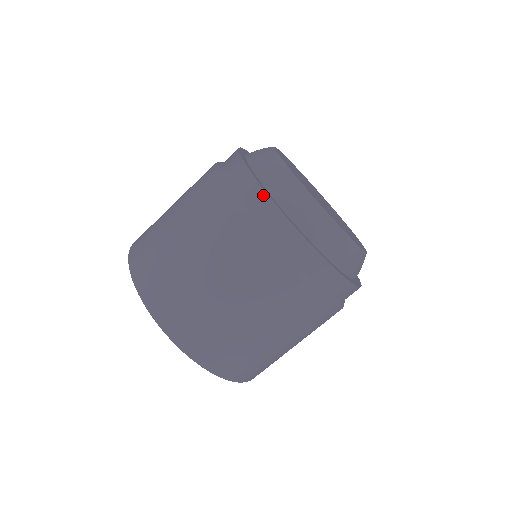
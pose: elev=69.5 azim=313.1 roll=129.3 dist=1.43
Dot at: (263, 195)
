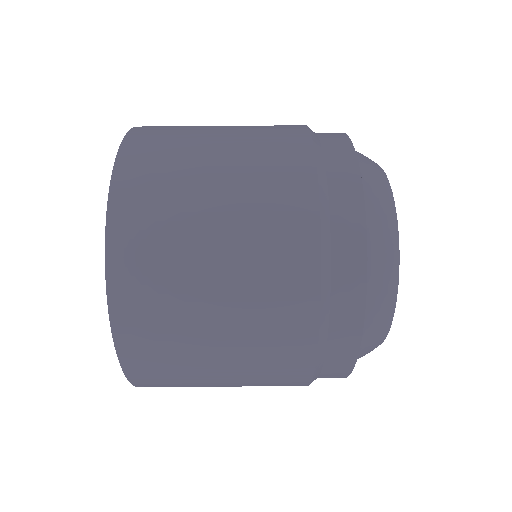
Dot at: (353, 164)
